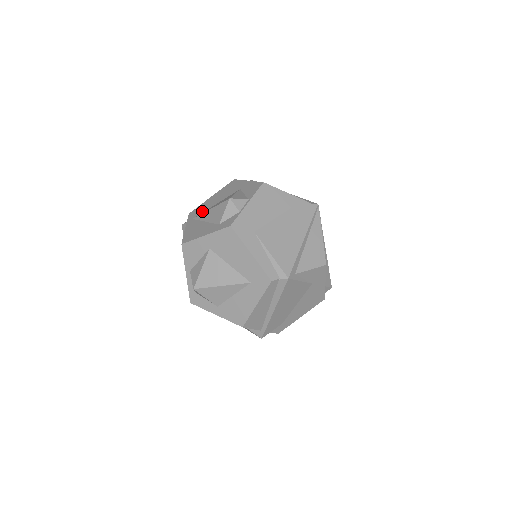
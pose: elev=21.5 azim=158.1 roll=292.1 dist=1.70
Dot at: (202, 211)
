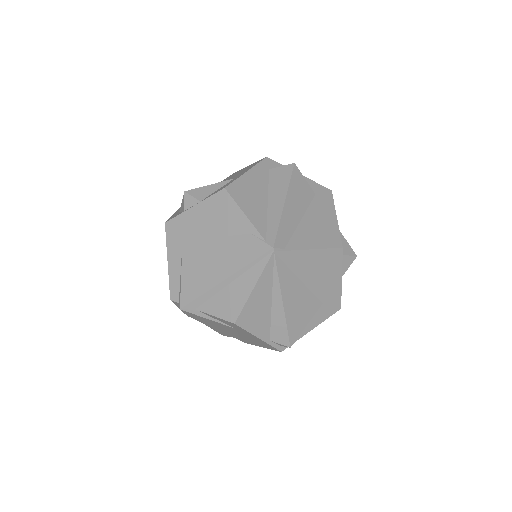
Dot at: (224, 180)
